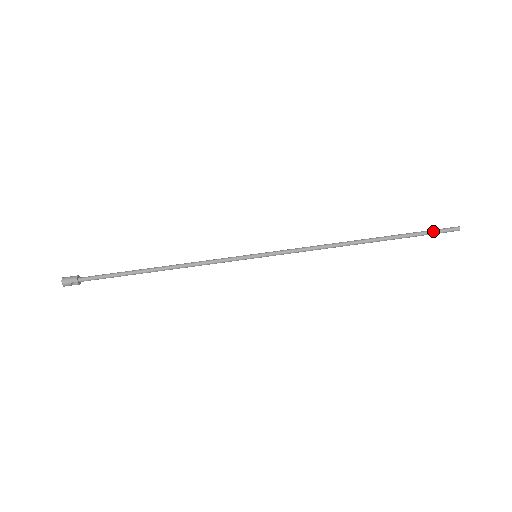
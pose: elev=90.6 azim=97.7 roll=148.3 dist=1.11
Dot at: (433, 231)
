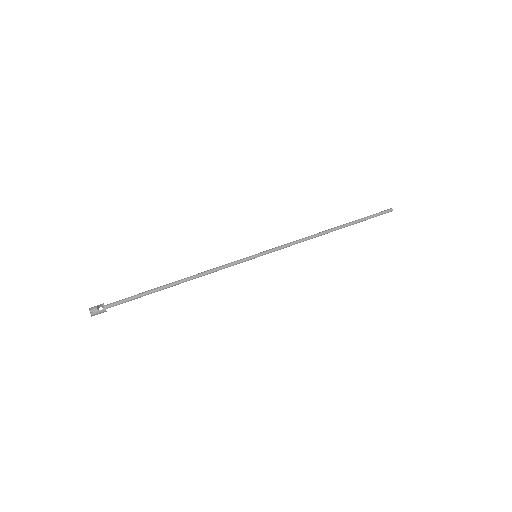
Dot at: (374, 214)
